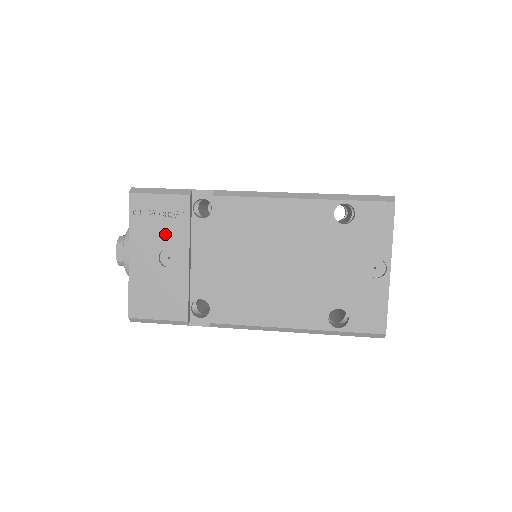
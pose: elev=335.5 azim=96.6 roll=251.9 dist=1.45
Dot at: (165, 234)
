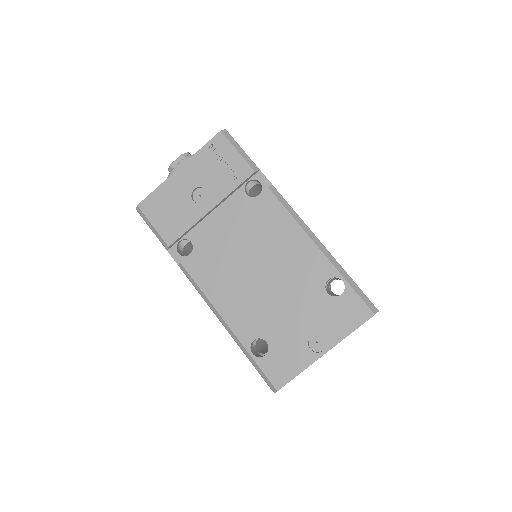
Dot at: (214, 179)
